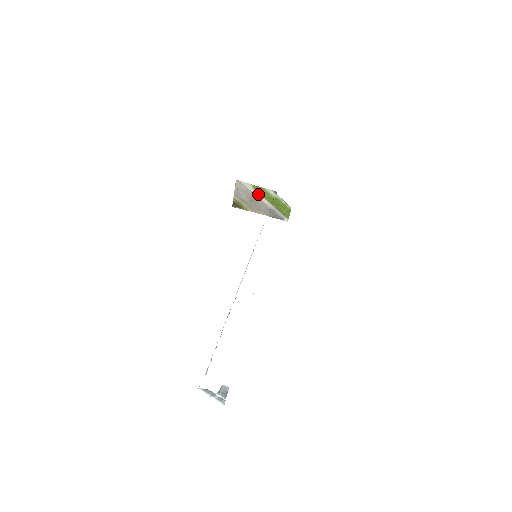
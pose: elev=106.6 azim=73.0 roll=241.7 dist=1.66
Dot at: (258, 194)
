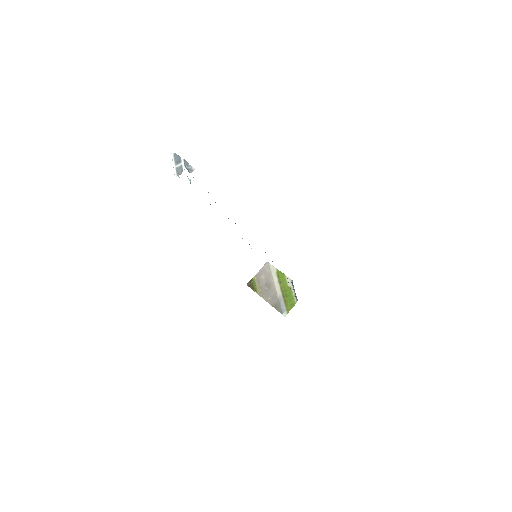
Dot at: (276, 280)
